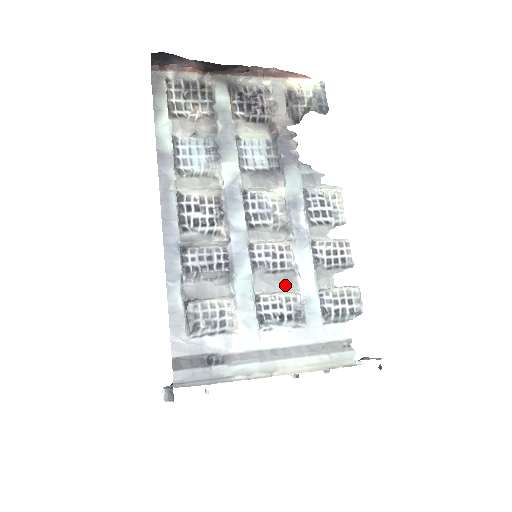
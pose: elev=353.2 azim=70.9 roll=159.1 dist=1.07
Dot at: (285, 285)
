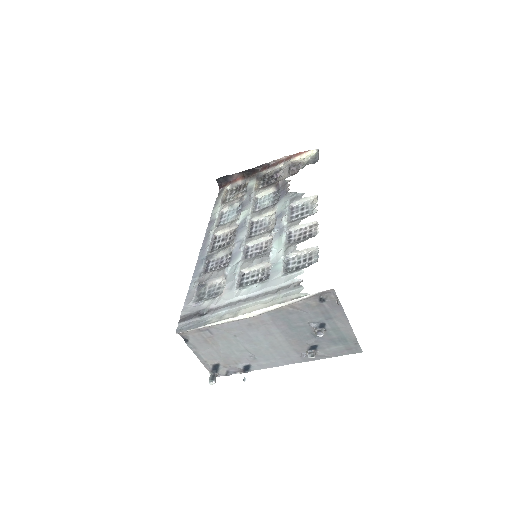
Dot at: (261, 260)
